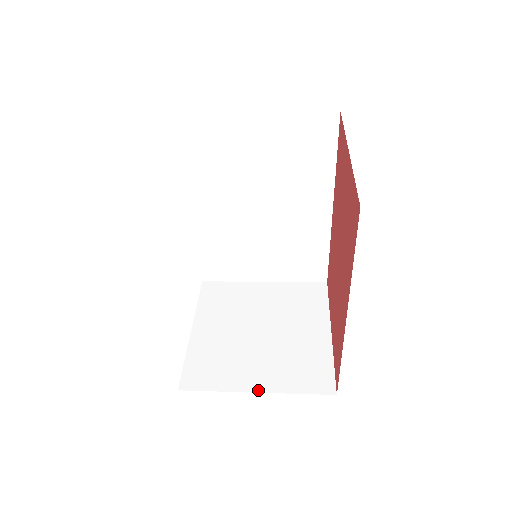
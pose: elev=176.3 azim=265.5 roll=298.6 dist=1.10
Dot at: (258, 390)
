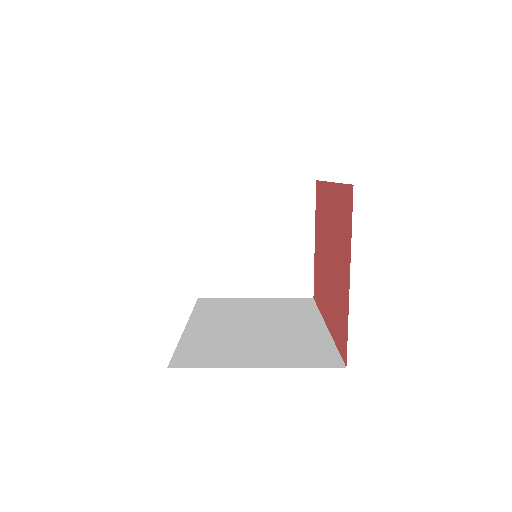
Dot at: (257, 296)
